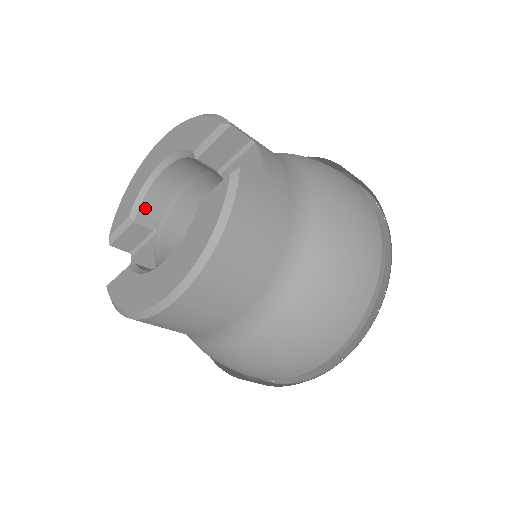
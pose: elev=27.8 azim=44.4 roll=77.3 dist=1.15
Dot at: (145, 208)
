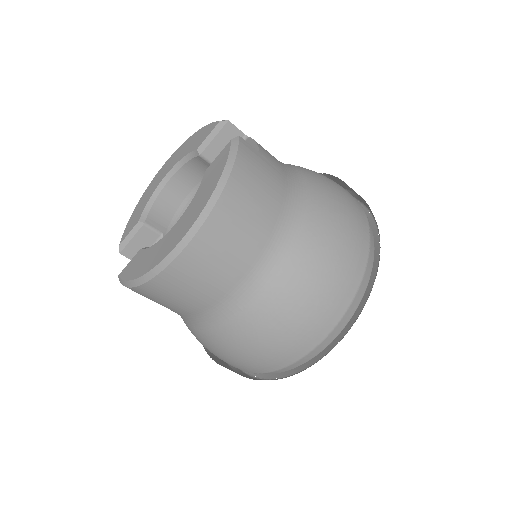
Dot at: (153, 214)
